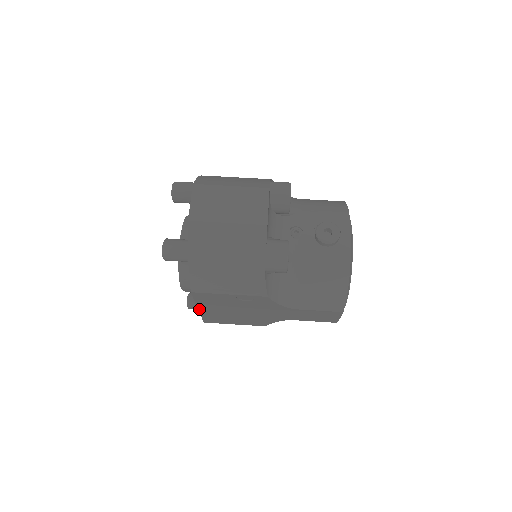
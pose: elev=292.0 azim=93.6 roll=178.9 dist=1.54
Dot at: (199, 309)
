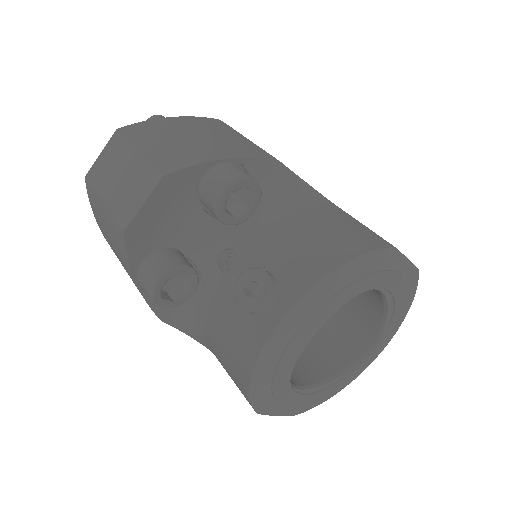
Dot at: occluded
